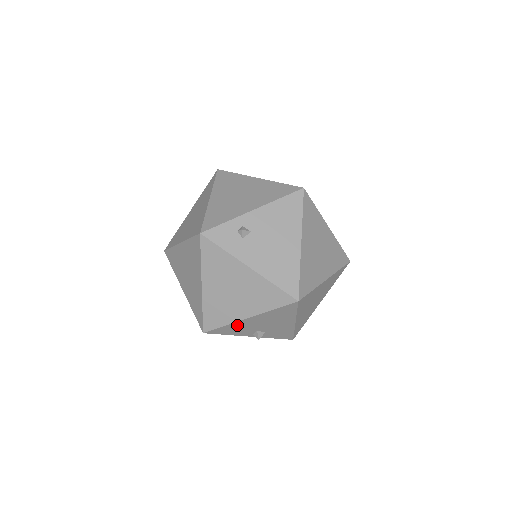
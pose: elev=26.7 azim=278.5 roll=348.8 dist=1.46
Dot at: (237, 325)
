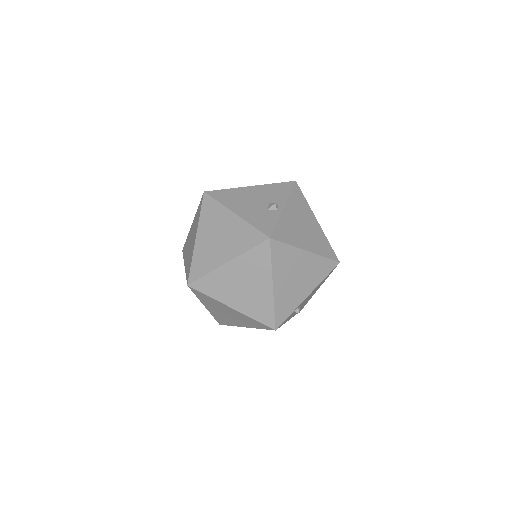
Dot at: occluded
